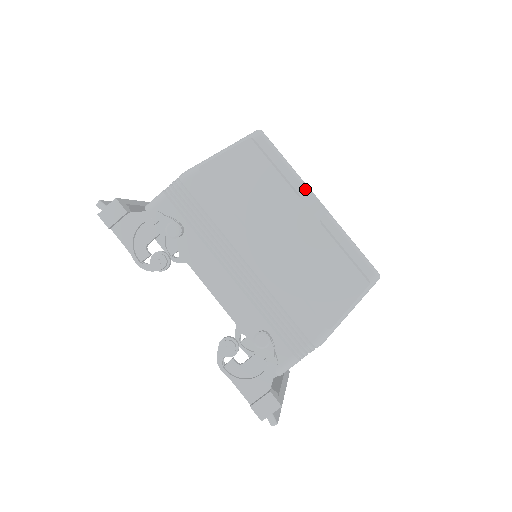
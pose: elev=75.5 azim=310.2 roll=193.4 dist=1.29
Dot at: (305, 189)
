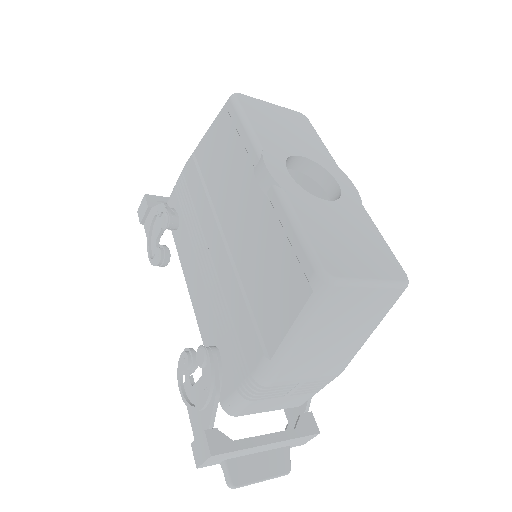
Dot at: (257, 154)
